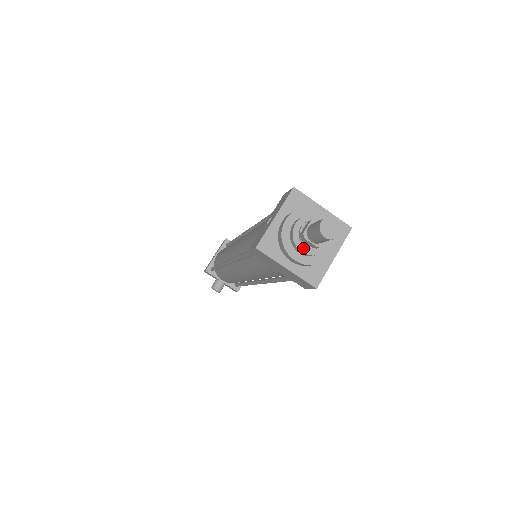
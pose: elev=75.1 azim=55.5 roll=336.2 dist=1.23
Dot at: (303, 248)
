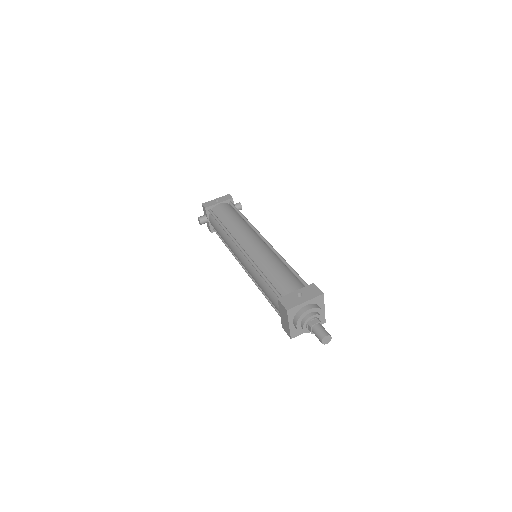
Dot at: (305, 327)
